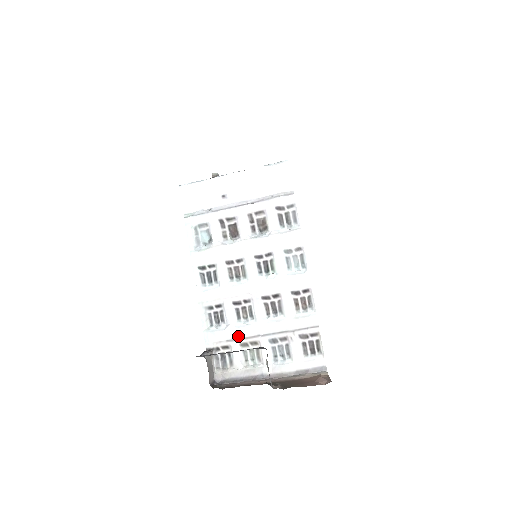
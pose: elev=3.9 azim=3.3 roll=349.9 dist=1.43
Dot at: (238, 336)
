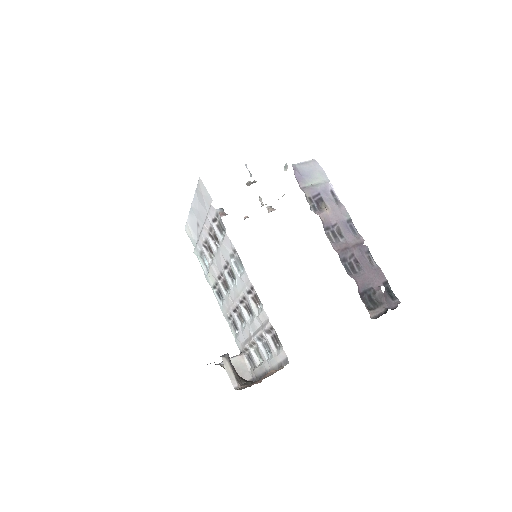
Dot at: (246, 339)
